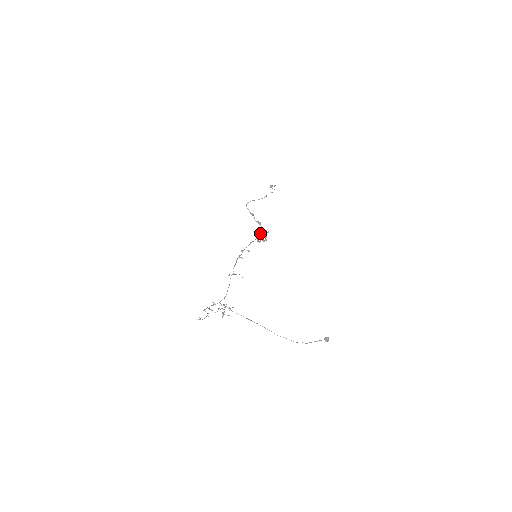
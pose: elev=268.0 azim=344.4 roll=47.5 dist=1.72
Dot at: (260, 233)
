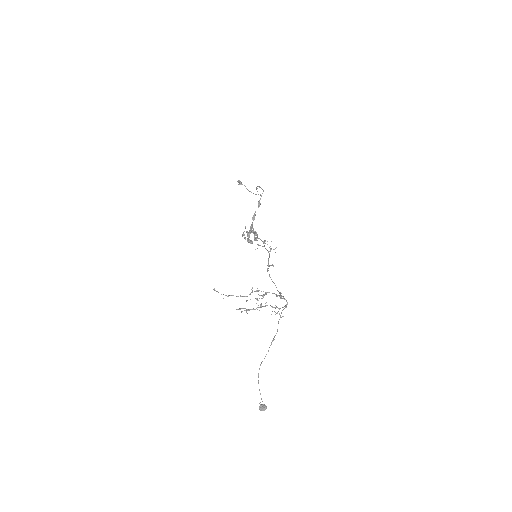
Dot at: occluded
